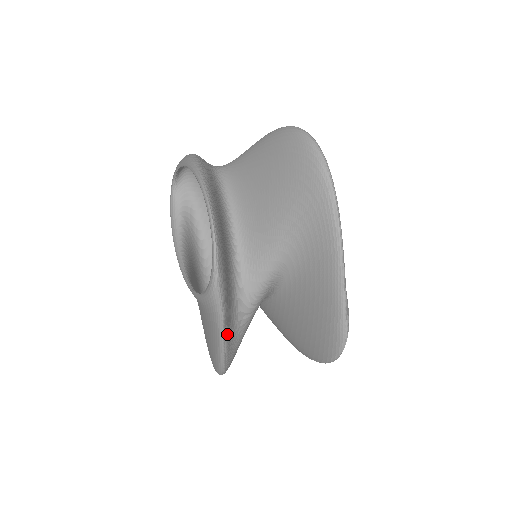
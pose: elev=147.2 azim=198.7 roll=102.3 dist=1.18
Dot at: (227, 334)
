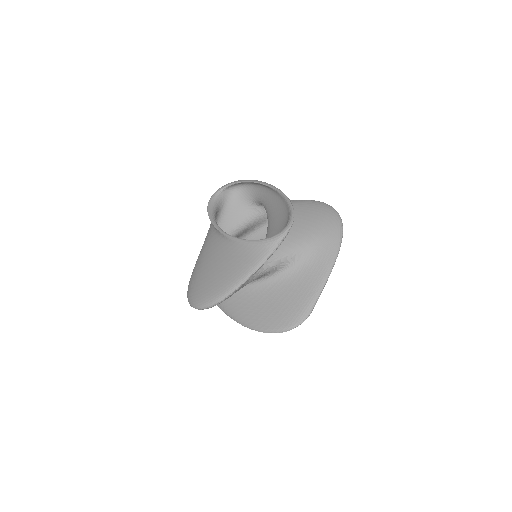
Dot at: (255, 272)
